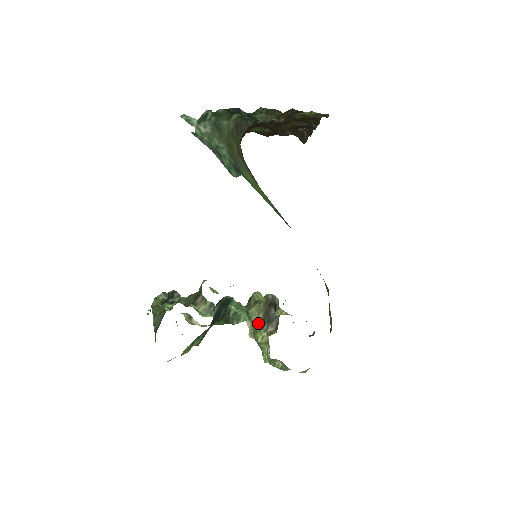
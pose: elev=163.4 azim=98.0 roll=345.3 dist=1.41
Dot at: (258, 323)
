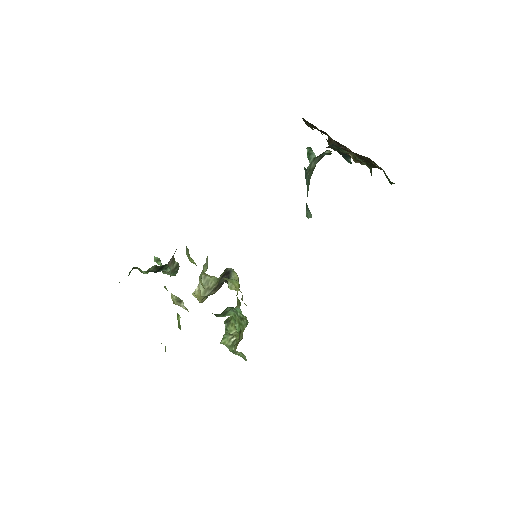
Dot at: (211, 291)
